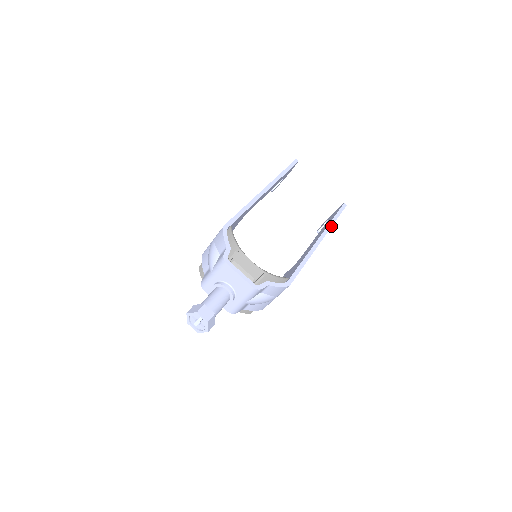
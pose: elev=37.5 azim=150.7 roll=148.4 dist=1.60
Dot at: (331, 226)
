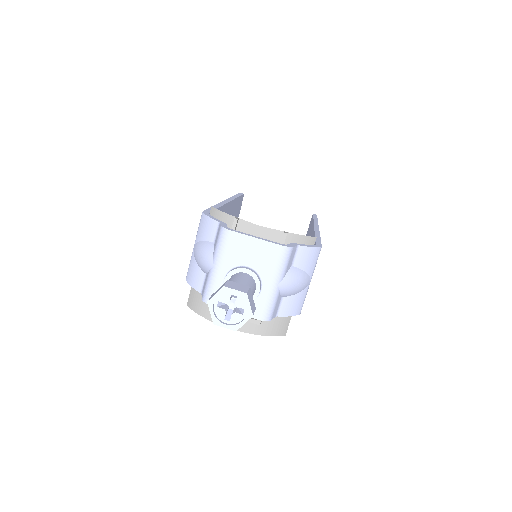
Dot at: (317, 222)
